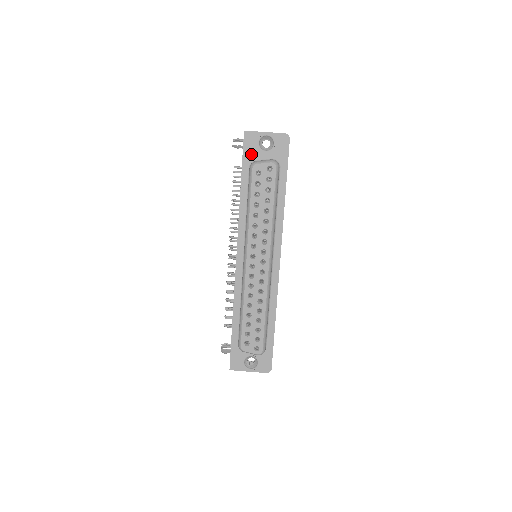
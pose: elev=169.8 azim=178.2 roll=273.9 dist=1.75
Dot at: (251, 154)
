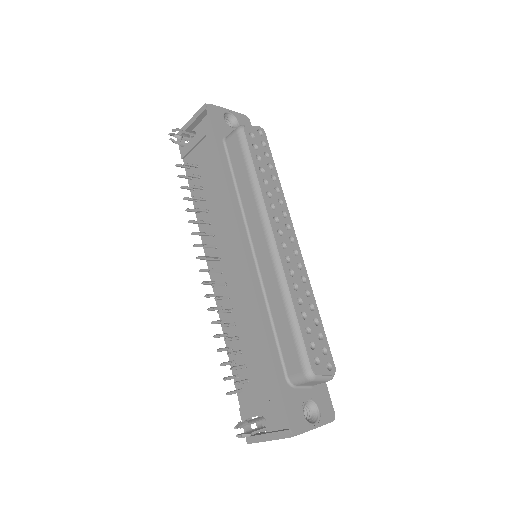
Dot at: (220, 128)
